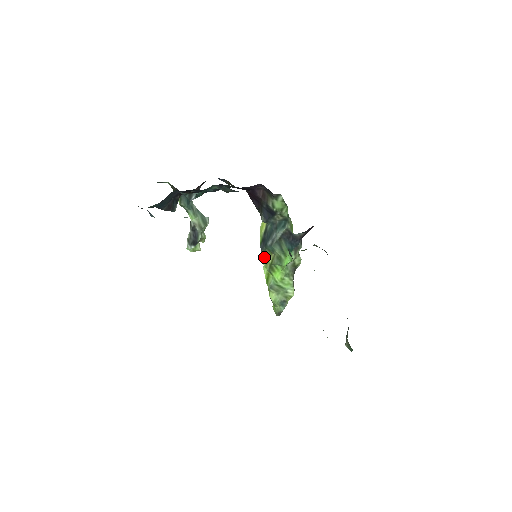
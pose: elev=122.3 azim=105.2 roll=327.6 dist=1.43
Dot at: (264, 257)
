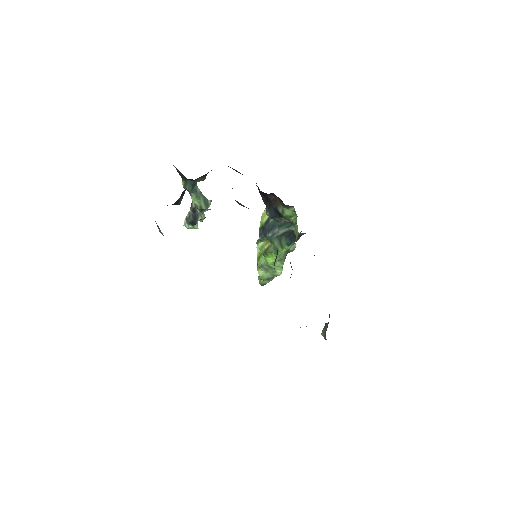
Dot at: (260, 241)
